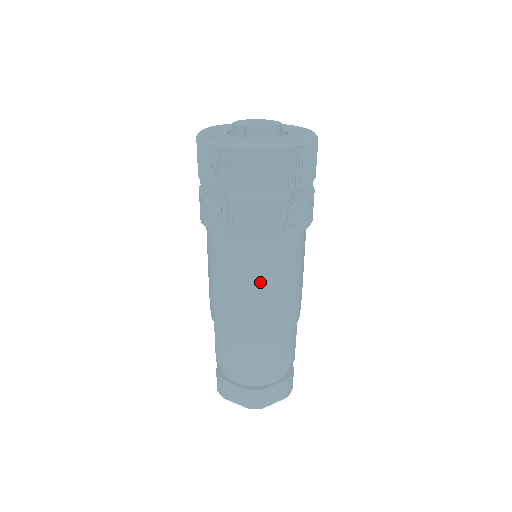
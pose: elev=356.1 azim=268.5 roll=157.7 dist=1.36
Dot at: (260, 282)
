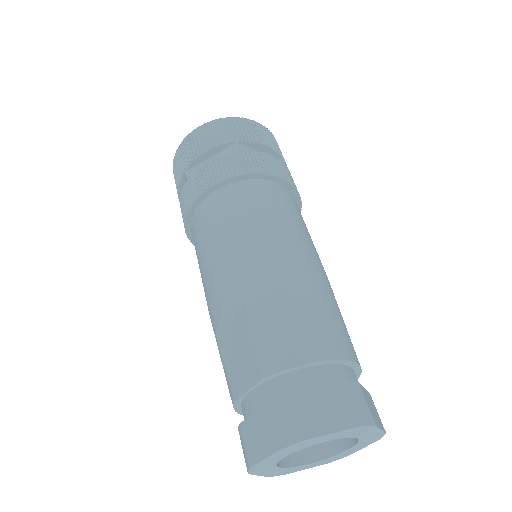
Dot at: (293, 222)
